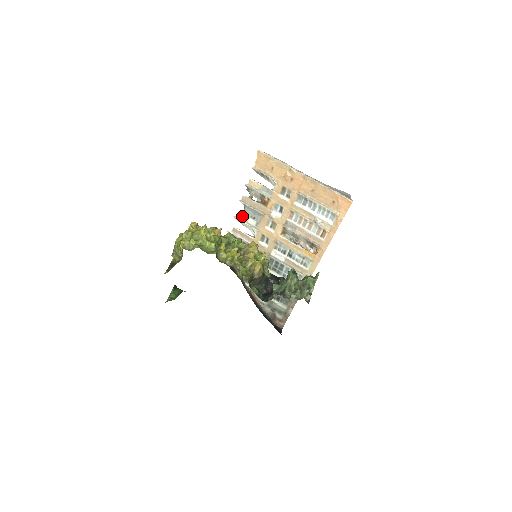
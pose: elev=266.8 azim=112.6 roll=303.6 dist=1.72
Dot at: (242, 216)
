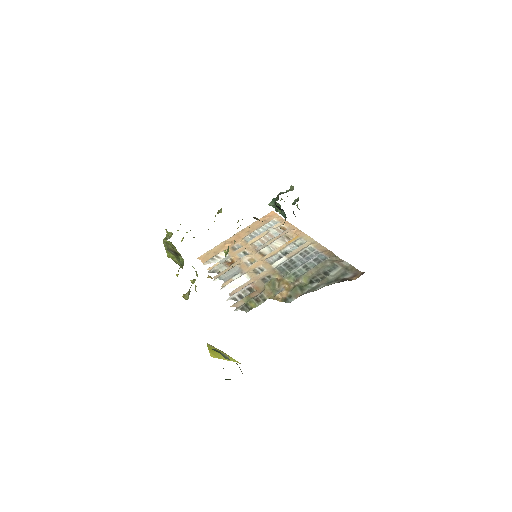
Dot at: (226, 283)
